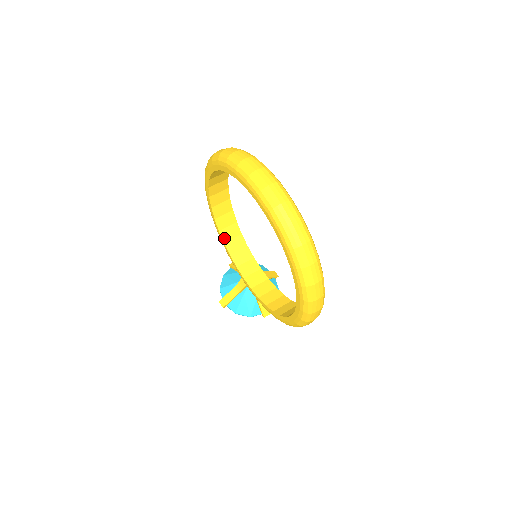
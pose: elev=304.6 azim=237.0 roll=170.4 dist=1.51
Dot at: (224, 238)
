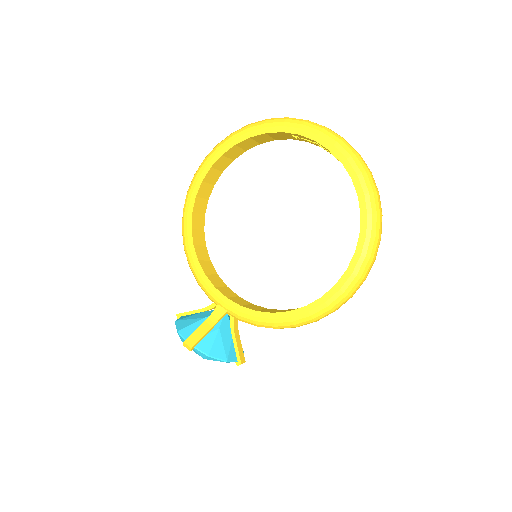
Dot at: (198, 255)
